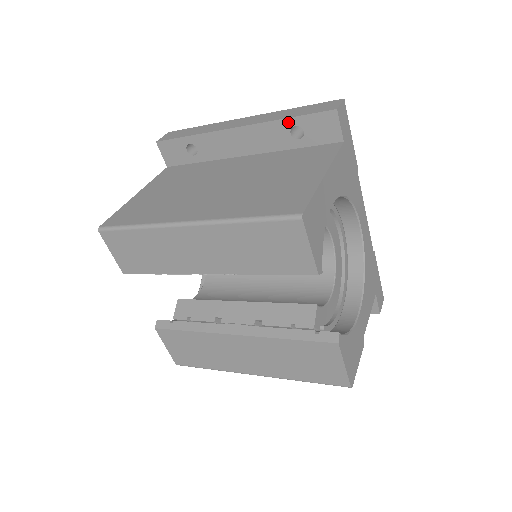
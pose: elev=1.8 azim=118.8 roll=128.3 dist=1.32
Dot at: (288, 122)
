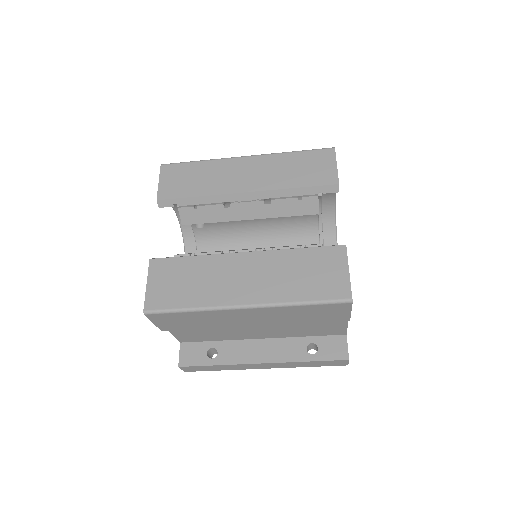
Dot at: occluded
